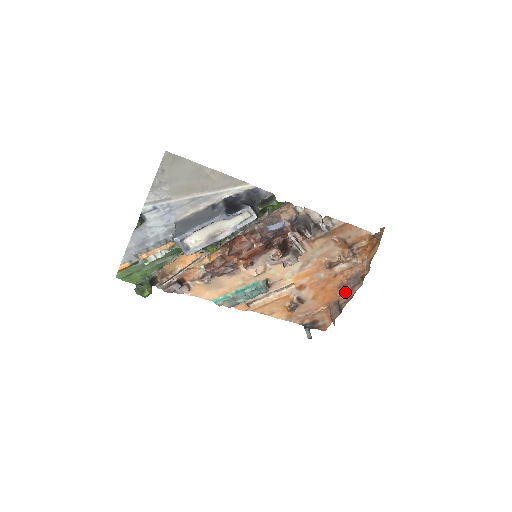
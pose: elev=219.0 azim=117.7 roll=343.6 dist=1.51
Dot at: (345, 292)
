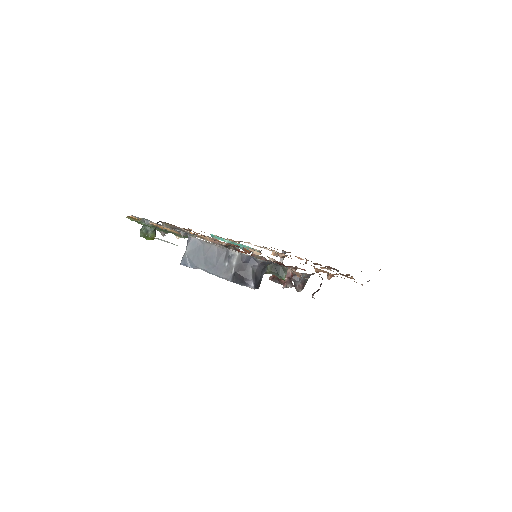
Dot at: occluded
